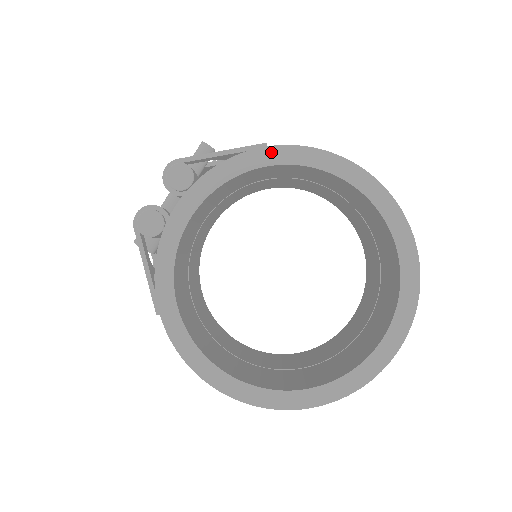
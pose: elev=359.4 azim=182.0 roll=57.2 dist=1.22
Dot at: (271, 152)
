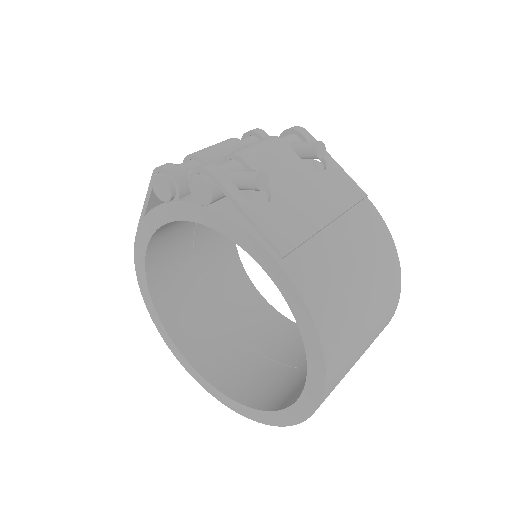
Dot at: (276, 268)
